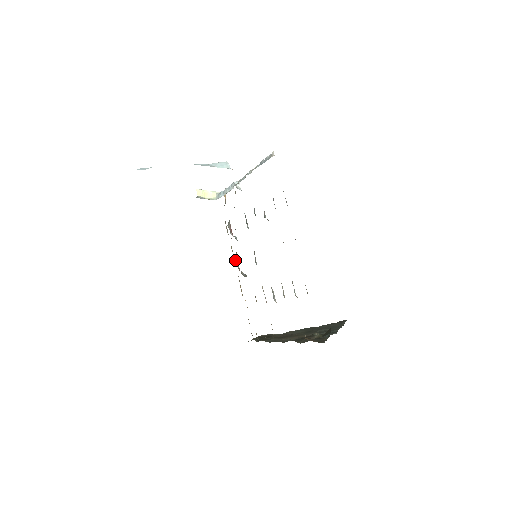
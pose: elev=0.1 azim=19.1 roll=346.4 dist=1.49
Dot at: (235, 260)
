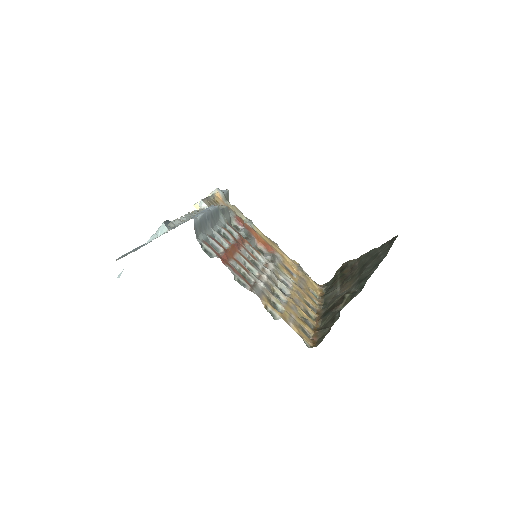
Dot at: (258, 247)
